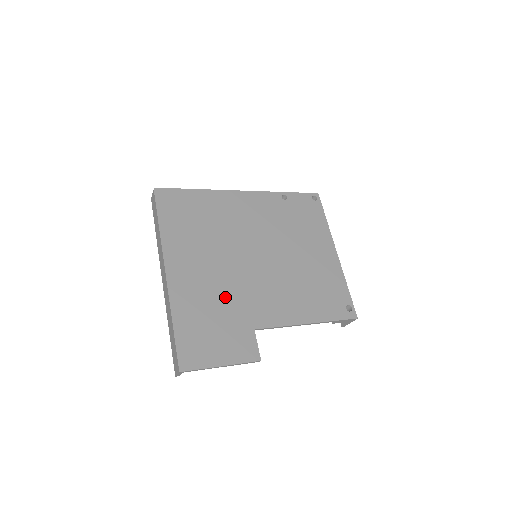
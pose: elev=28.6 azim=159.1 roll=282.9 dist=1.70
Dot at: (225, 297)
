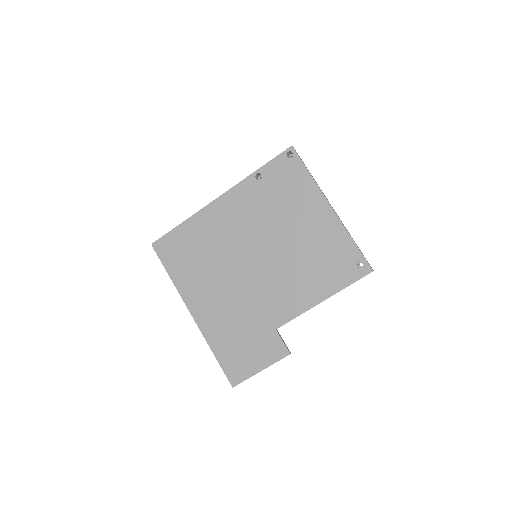
Dot at: (242, 313)
